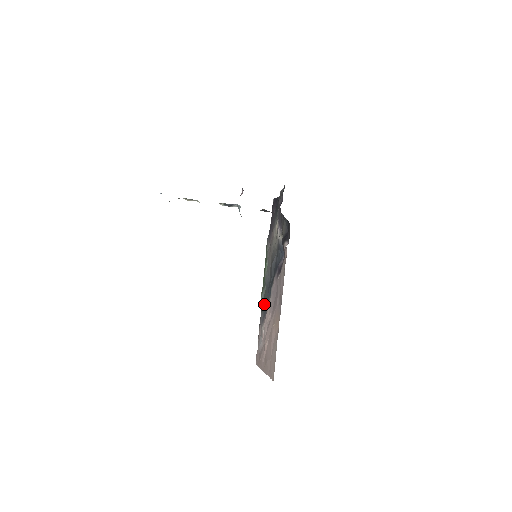
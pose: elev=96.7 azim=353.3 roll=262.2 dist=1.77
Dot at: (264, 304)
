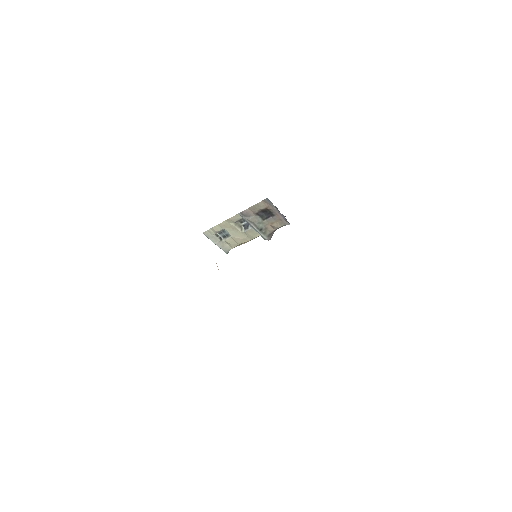
Dot at: occluded
